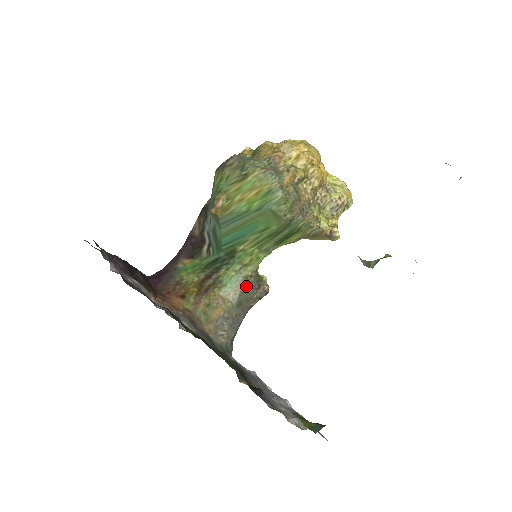
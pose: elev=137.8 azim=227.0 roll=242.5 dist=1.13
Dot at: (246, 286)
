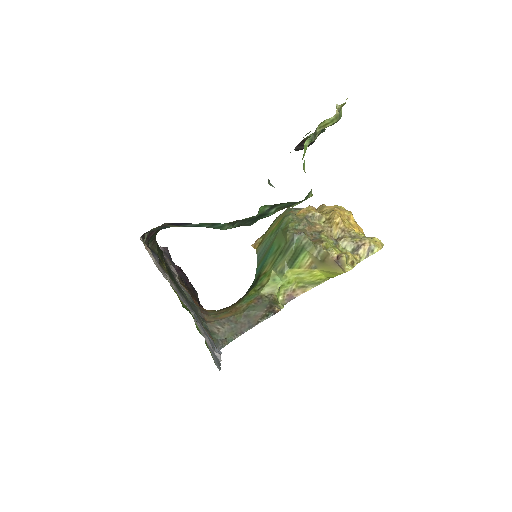
Dot at: (258, 302)
